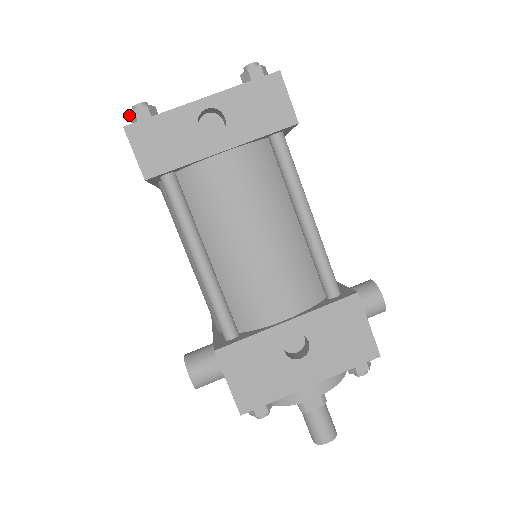
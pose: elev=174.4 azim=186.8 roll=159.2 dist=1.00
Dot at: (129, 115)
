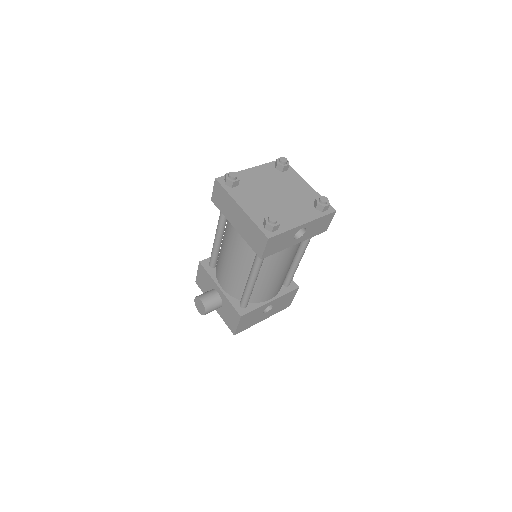
Dot at: (267, 224)
